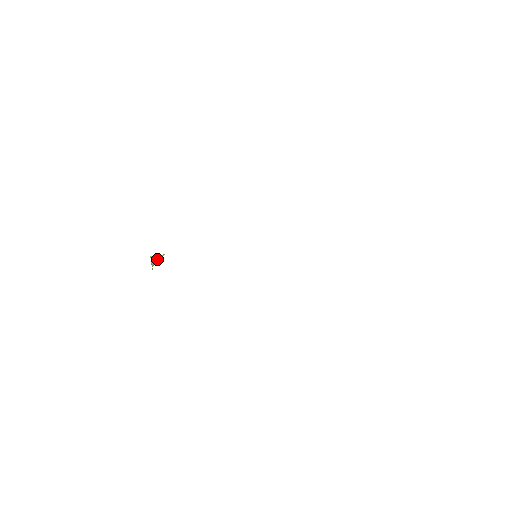
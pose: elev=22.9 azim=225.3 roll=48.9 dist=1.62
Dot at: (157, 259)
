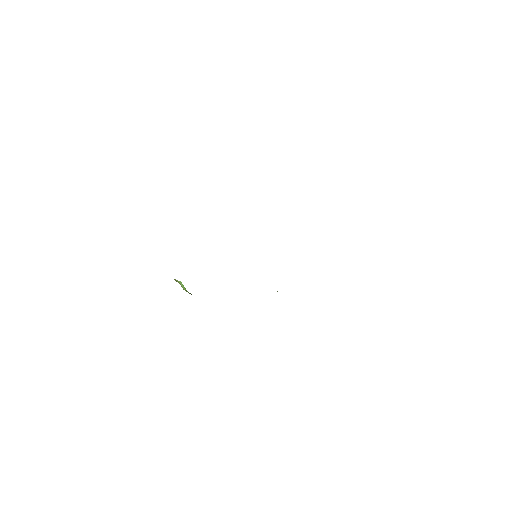
Dot at: occluded
